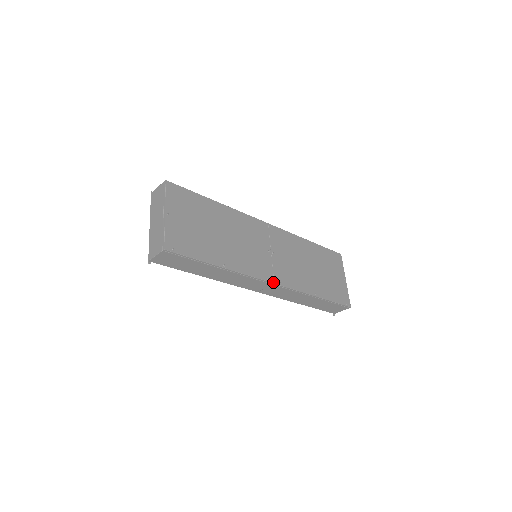
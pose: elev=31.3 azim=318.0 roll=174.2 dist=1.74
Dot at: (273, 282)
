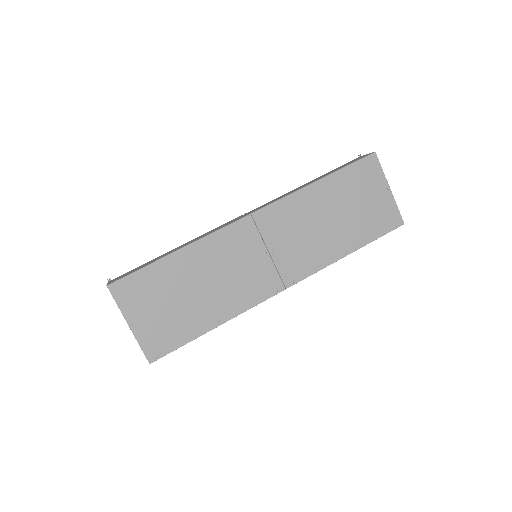
Dot at: (284, 289)
